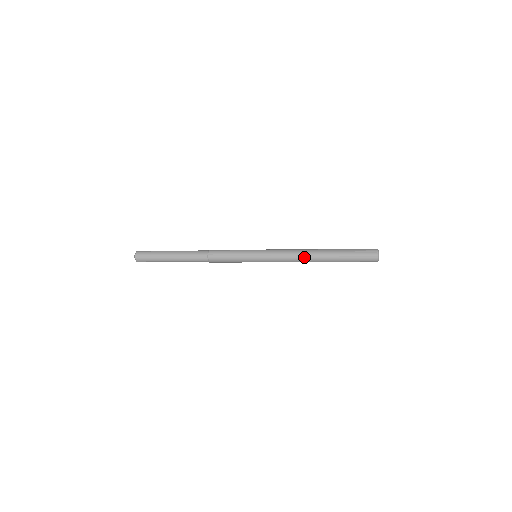
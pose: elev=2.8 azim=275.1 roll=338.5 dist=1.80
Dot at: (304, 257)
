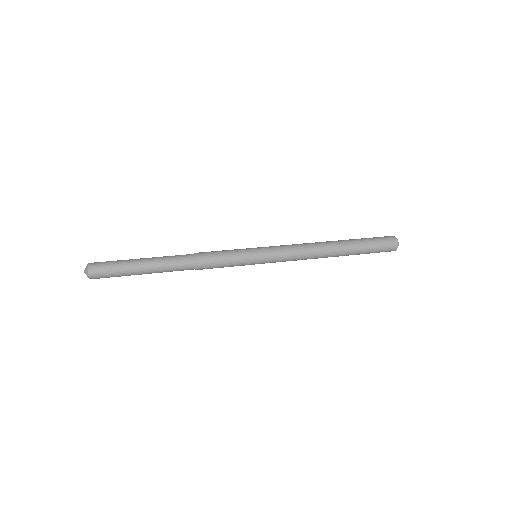
Dot at: (316, 258)
